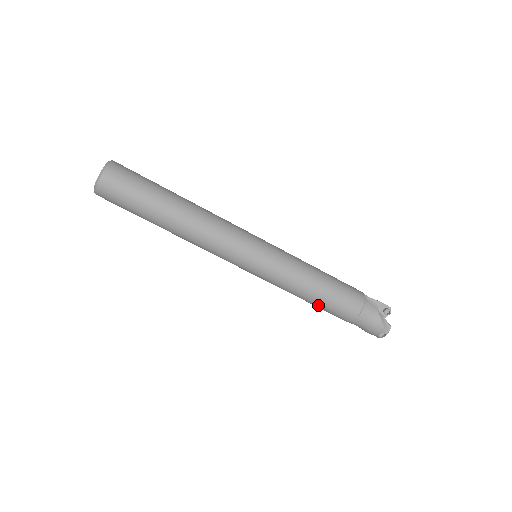
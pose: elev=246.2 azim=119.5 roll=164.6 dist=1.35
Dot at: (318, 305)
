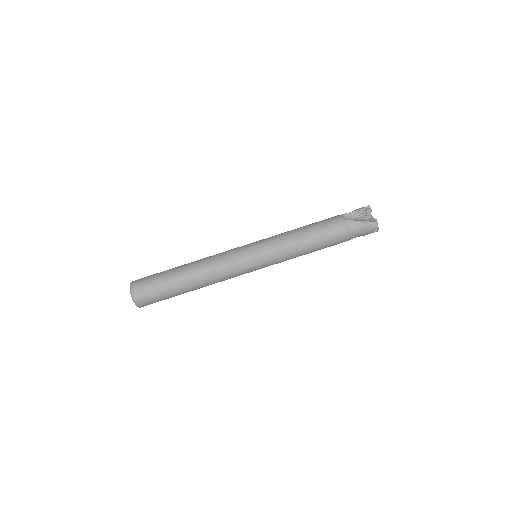
Dot at: occluded
